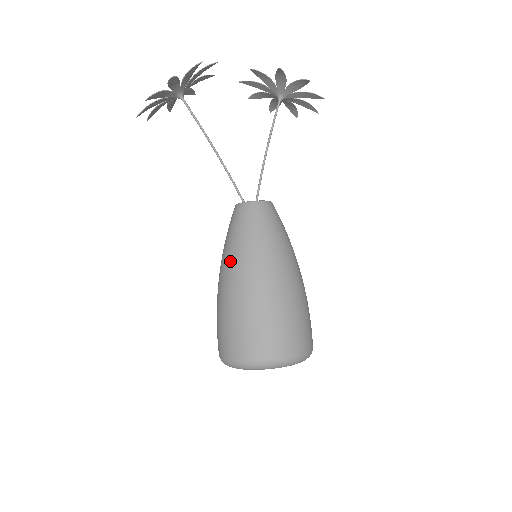
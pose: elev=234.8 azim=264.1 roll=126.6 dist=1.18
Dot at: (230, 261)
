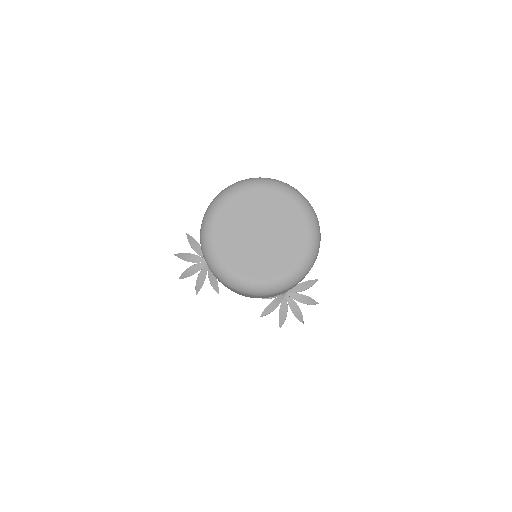
Dot at: occluded
